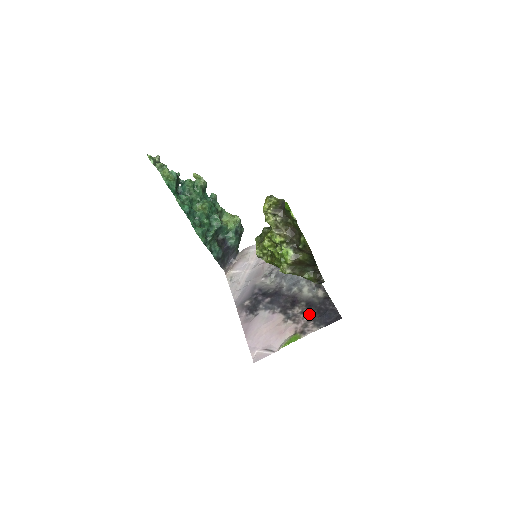
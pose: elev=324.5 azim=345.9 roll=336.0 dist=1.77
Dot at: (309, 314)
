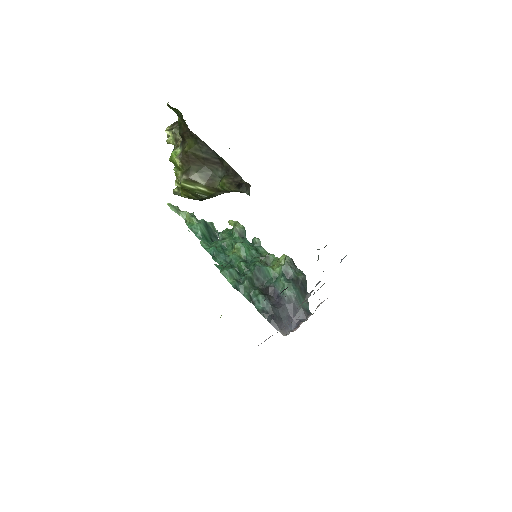
Dot at: occluded
